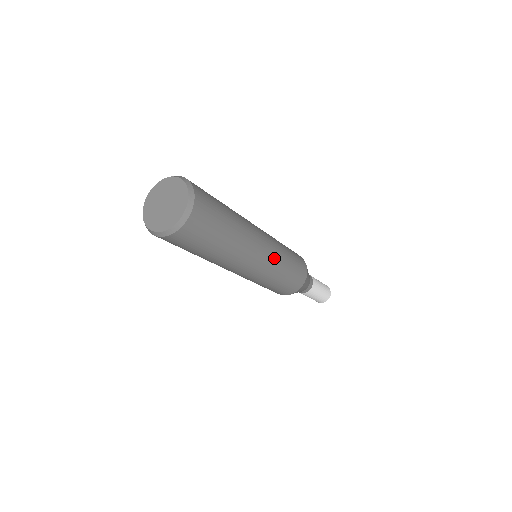
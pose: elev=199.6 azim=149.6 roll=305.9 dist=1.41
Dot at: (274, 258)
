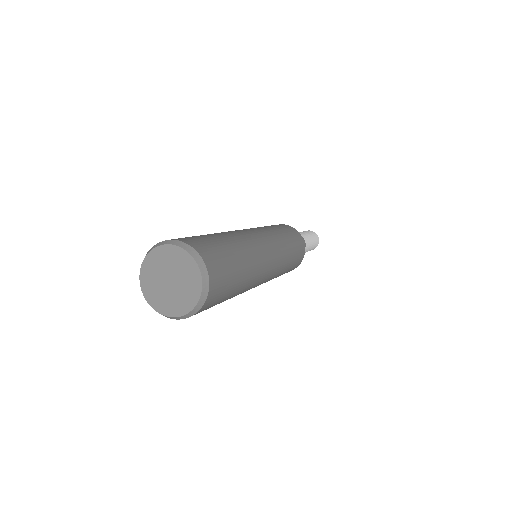
Dot at: occluded
